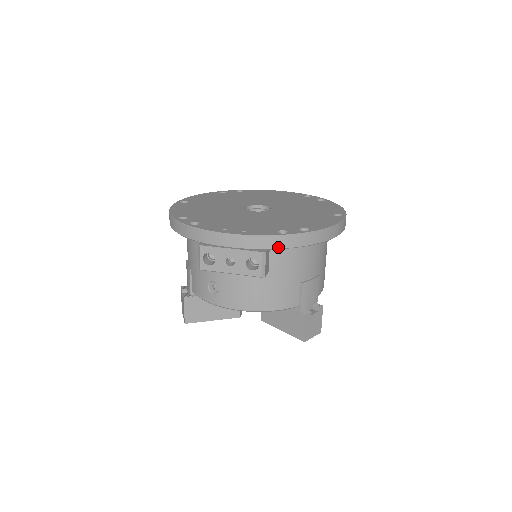
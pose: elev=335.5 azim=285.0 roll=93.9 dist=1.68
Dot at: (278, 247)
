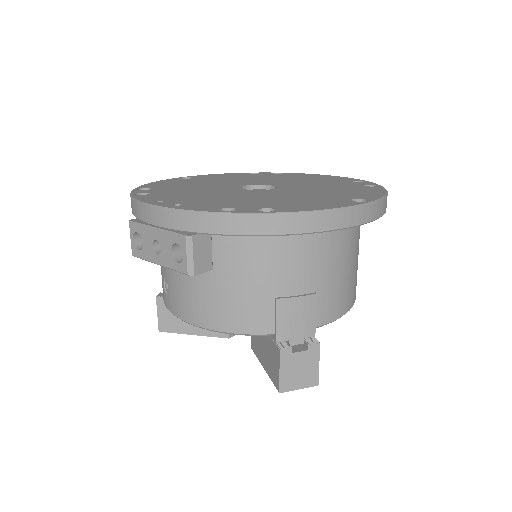
Dot at: (213, 231)
